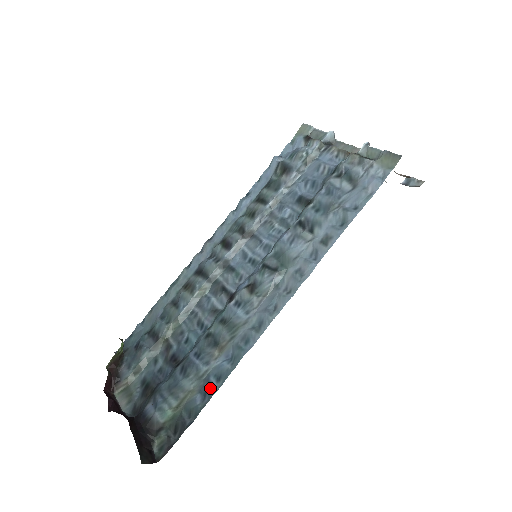
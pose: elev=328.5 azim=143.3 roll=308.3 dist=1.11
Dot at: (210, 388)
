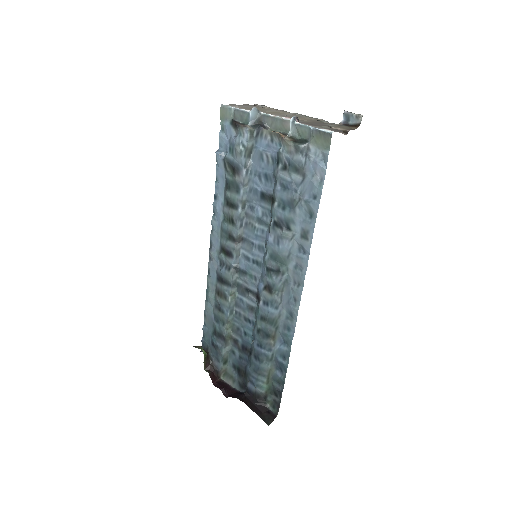
Dot at: (282, 366)
